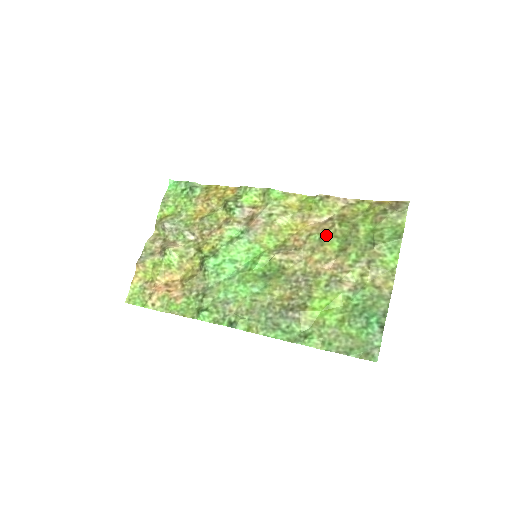
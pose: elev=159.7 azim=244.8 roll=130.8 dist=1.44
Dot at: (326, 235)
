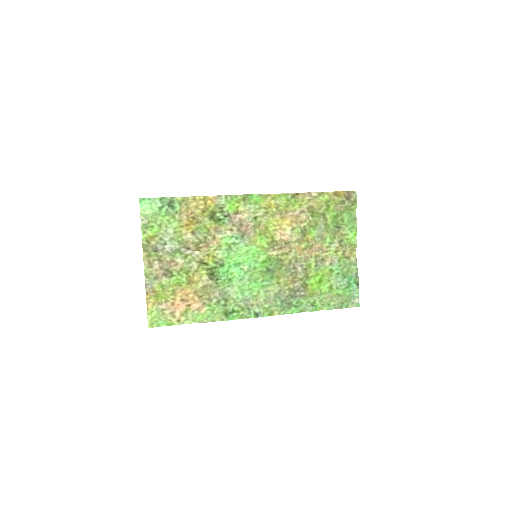
Dot at: (305, 227)
